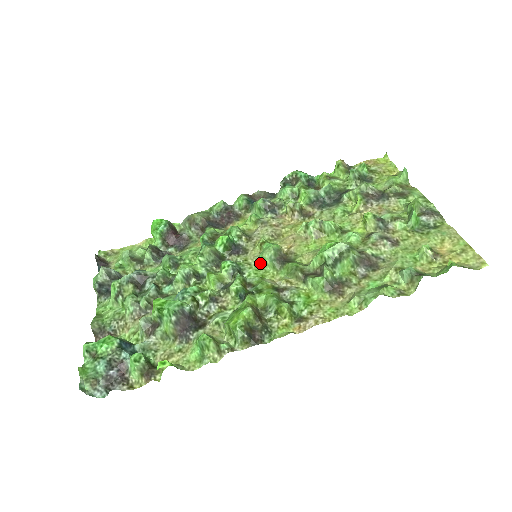
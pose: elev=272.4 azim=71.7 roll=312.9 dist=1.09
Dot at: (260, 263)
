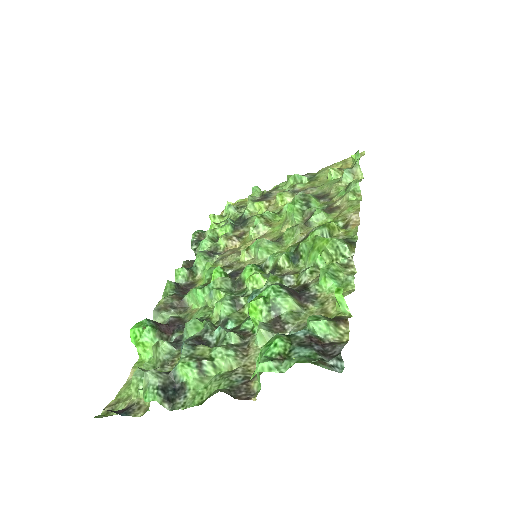
Dot at: (266, 254)
